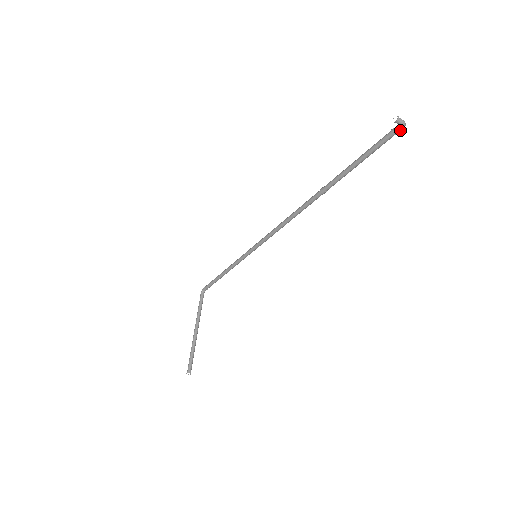
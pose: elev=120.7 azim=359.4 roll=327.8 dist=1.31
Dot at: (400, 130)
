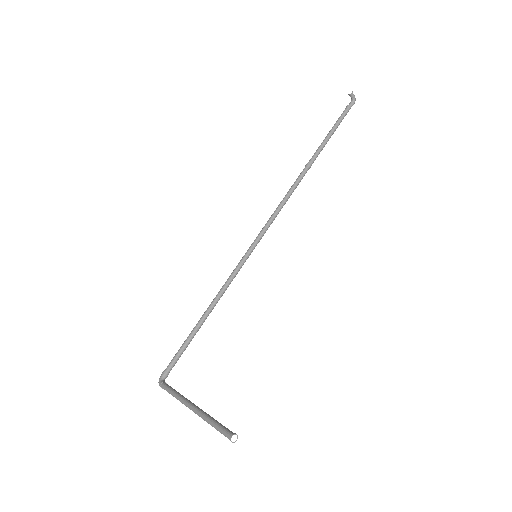
Dot at: (353, 104)
